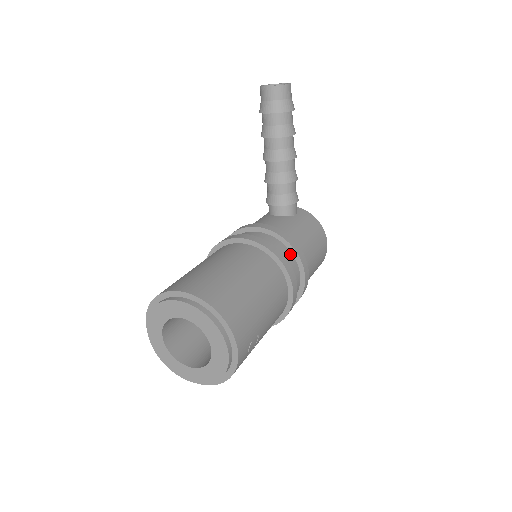
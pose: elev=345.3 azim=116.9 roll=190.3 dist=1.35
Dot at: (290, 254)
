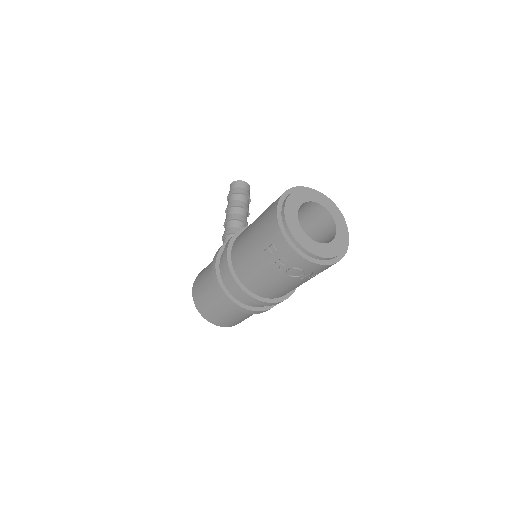
Dot at: occluded
